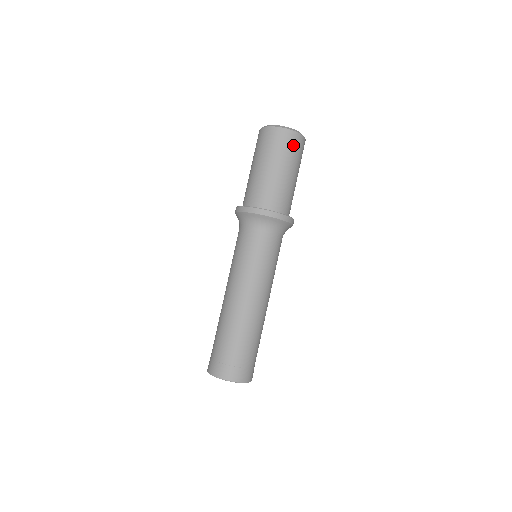
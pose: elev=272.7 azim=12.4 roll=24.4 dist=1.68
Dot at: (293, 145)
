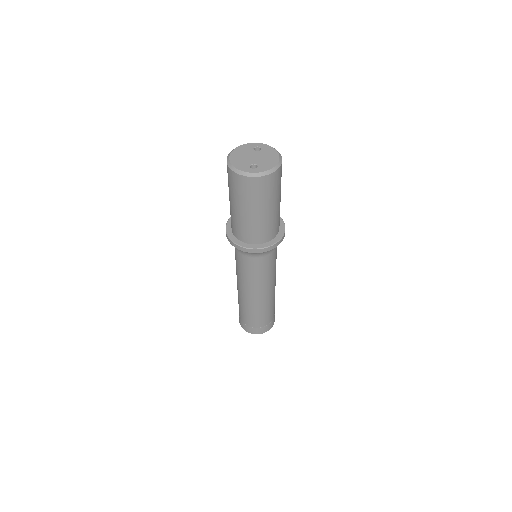
Dot at: (244, 188)
